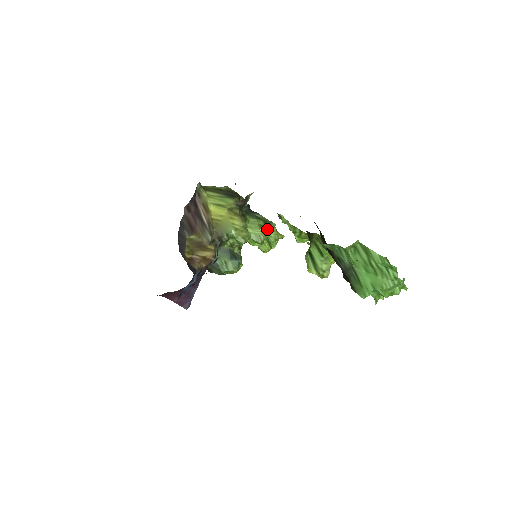
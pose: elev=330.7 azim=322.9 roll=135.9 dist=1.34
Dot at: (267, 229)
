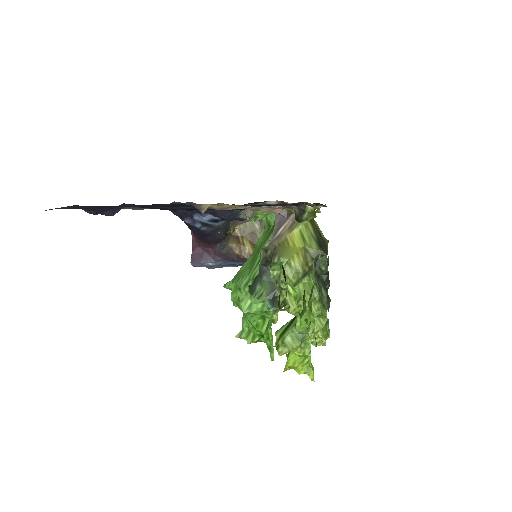
Dot at: (315, 307)
